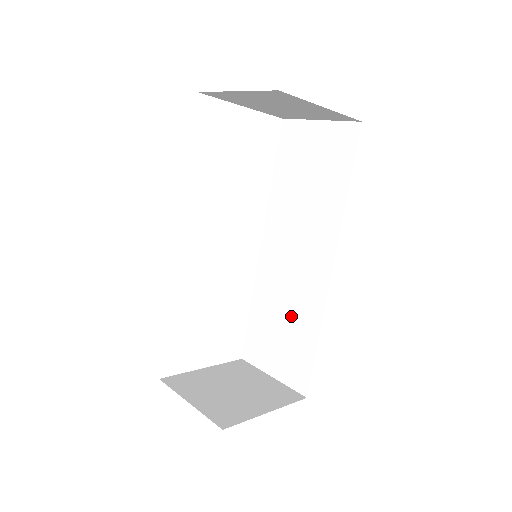
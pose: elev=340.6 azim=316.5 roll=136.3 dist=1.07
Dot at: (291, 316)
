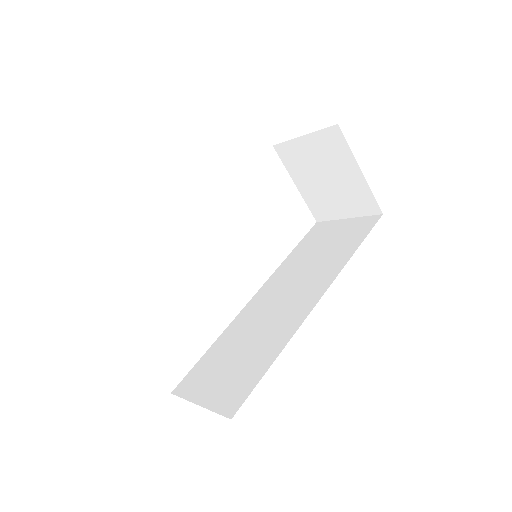
Dot at: (255, 344)
